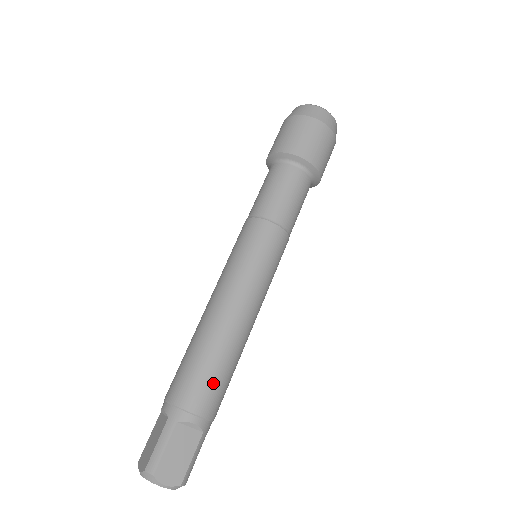
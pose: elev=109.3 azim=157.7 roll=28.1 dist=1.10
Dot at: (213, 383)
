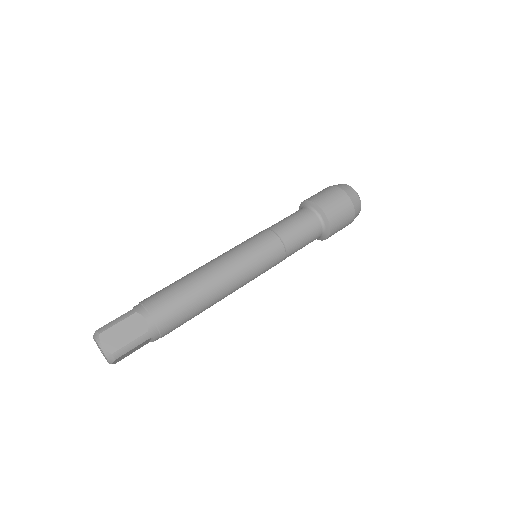
Dot at: (174, 303)
